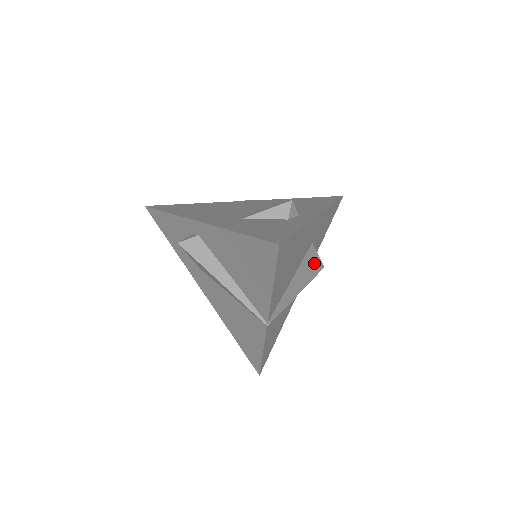
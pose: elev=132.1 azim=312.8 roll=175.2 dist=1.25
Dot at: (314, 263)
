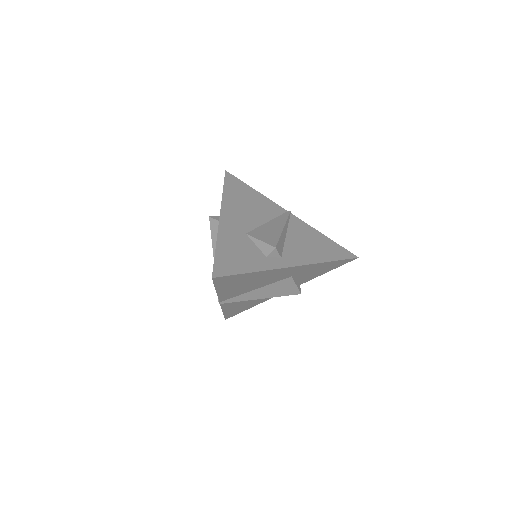
Dot at: (289, 288)
